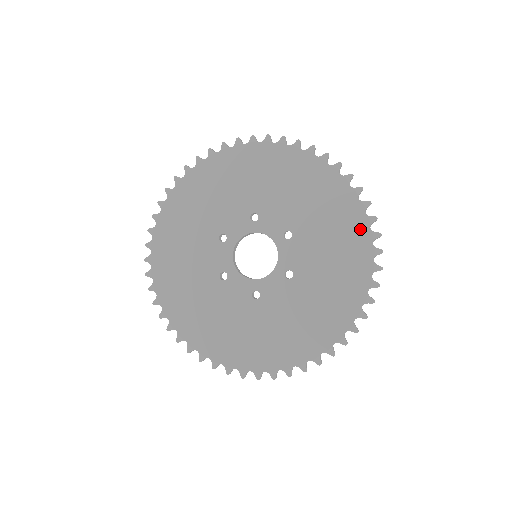
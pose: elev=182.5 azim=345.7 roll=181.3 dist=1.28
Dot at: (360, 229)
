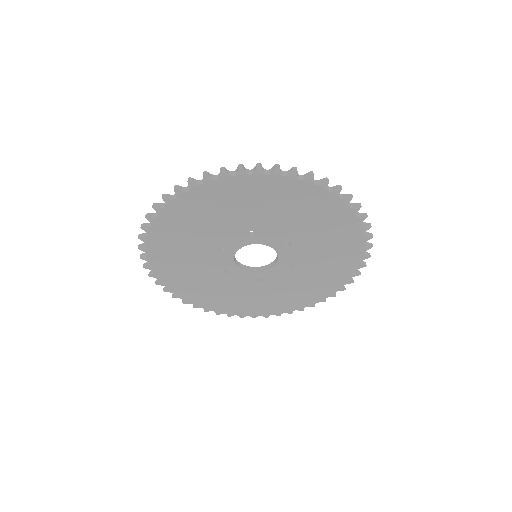
Dot at: (322, 295)
